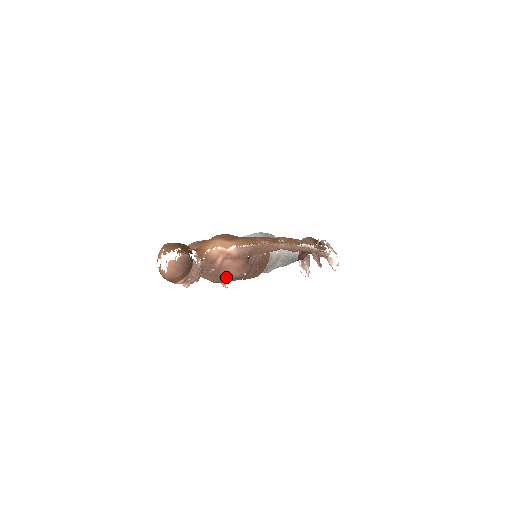
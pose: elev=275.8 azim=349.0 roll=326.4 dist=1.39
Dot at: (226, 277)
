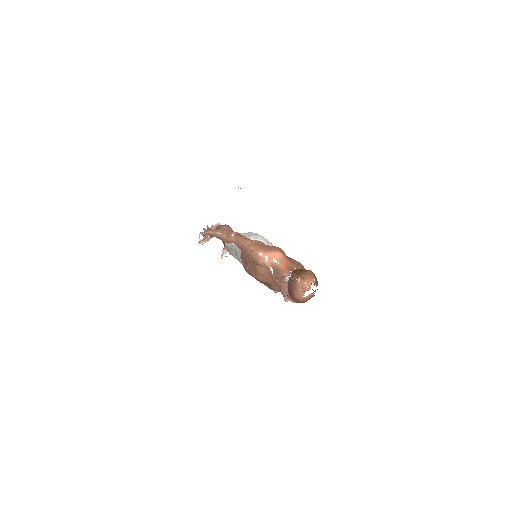
Dot at: (271, 285)
